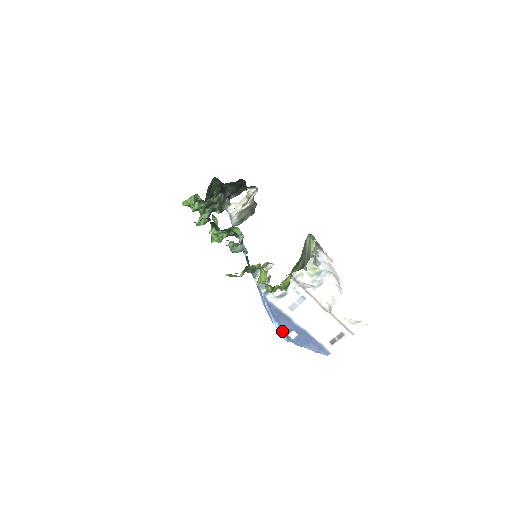
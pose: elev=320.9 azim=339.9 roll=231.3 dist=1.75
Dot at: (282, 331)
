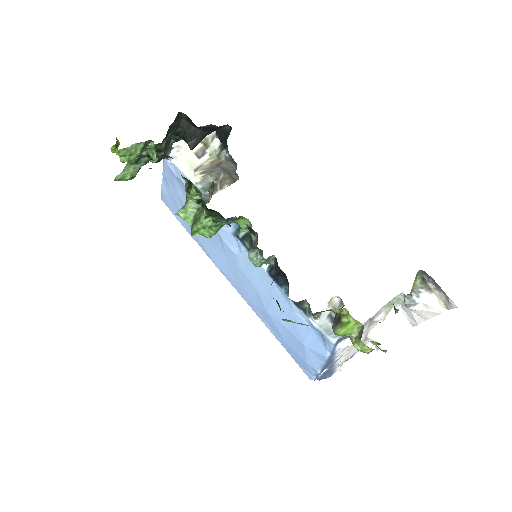
Dot at: (319, 374)
